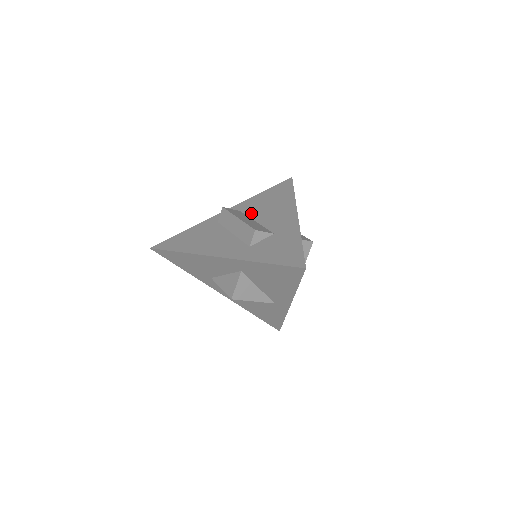
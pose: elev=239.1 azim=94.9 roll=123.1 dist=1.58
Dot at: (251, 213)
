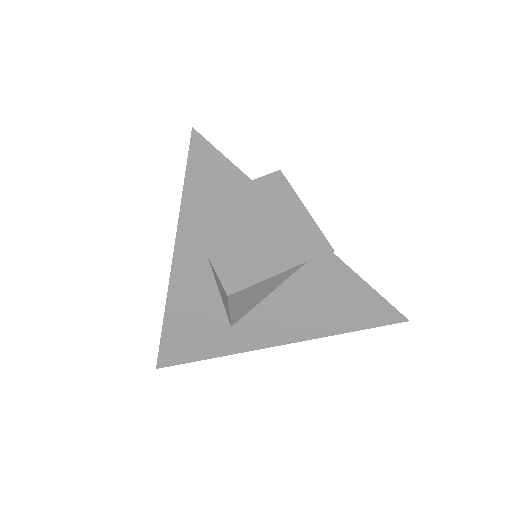
Dot at: occluded
